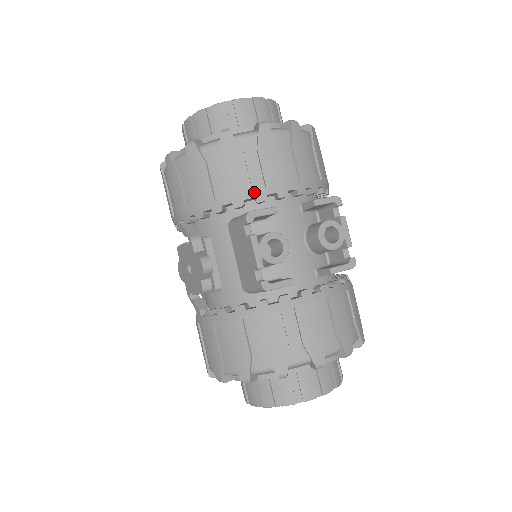
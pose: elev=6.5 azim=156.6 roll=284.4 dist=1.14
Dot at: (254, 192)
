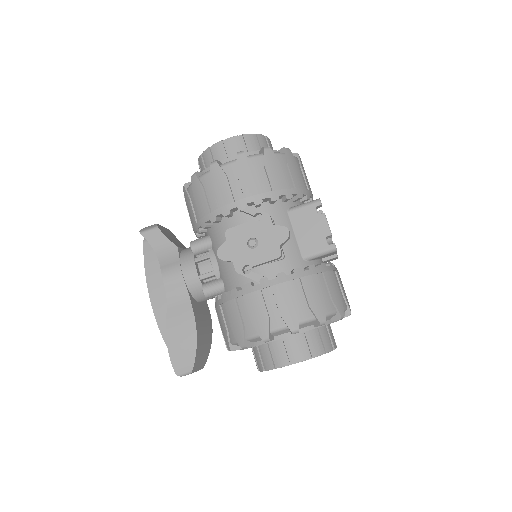
Dot at: (306, 191)
